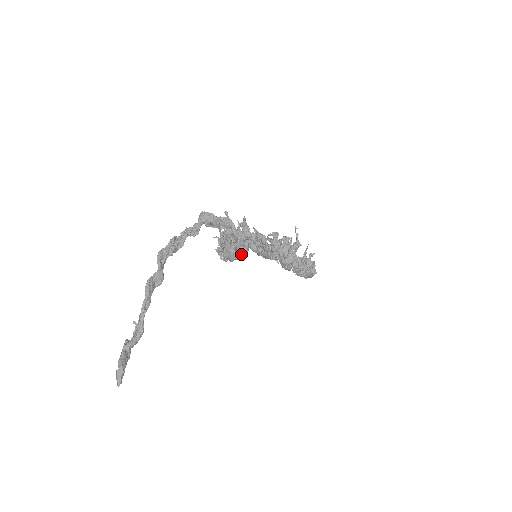
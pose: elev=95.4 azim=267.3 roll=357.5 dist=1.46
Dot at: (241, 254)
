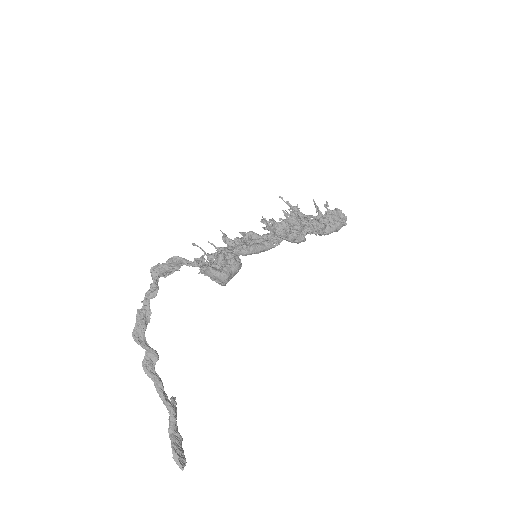
Dot at: (231, 269)
